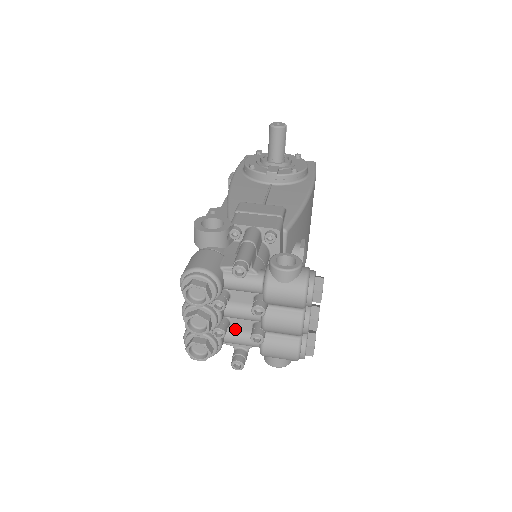
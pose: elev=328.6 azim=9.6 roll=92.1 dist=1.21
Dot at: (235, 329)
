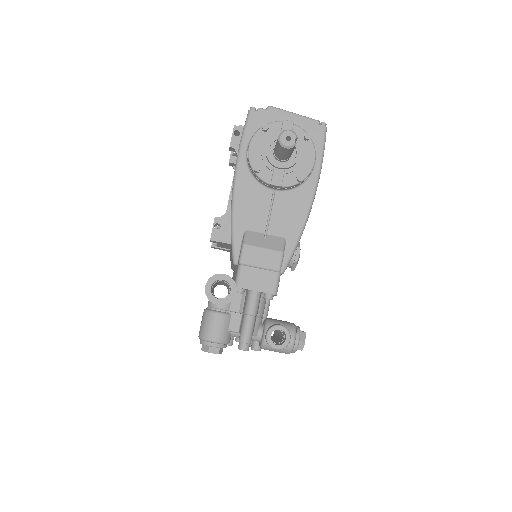
Dot at: occluded
